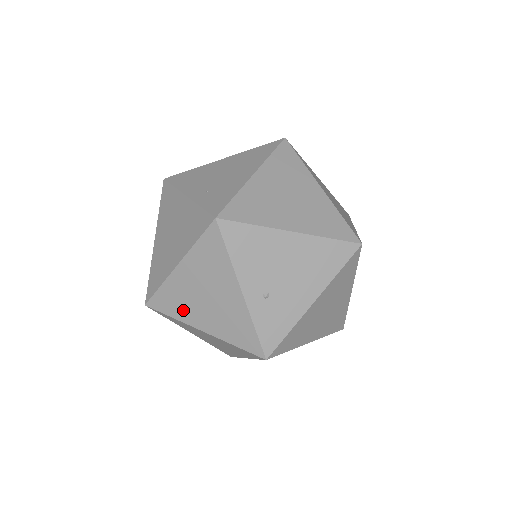
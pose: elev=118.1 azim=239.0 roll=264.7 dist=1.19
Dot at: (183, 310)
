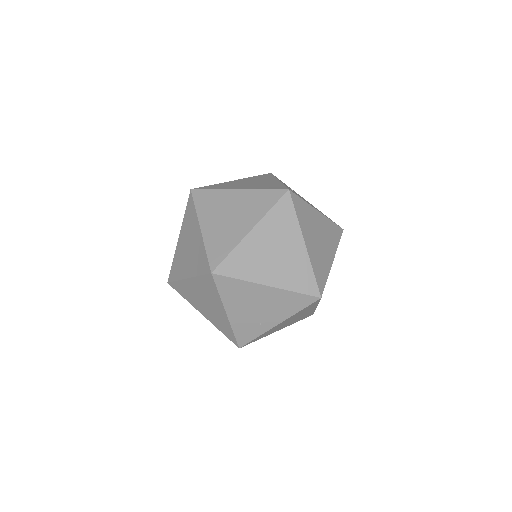
Dot at: (226, 187)
